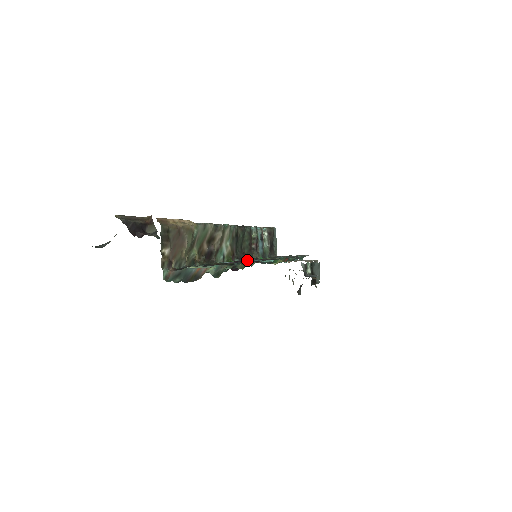
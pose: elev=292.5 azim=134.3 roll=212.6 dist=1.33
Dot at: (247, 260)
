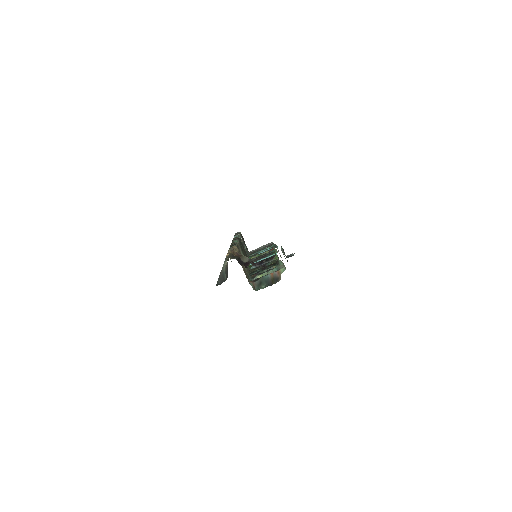
Dot at: occluded
